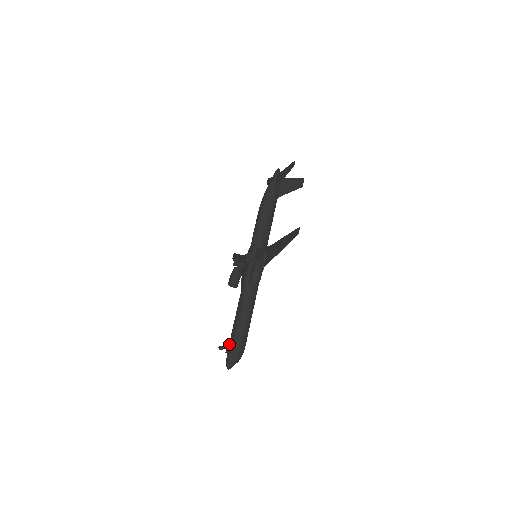
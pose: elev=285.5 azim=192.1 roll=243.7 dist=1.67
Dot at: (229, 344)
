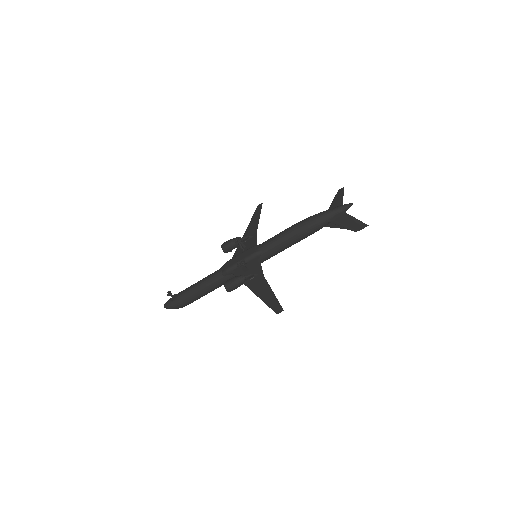
Dot at: (178, 295)
